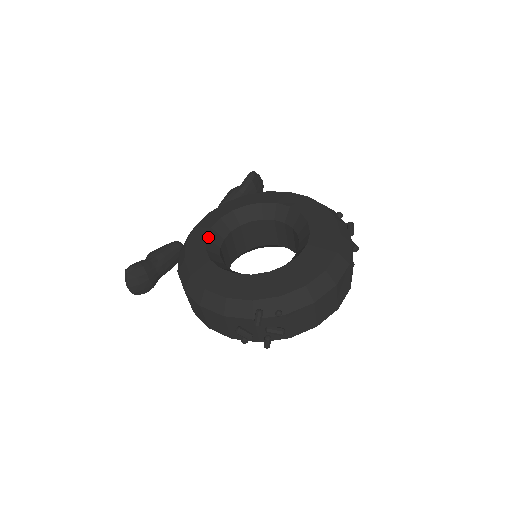
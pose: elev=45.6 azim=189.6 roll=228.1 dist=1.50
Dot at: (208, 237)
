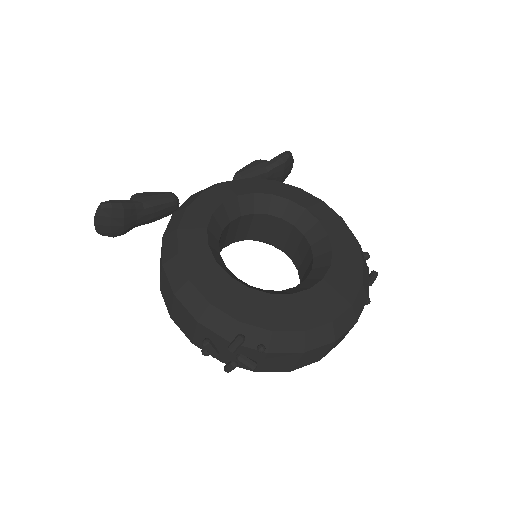
Dot at: (215, 213)
